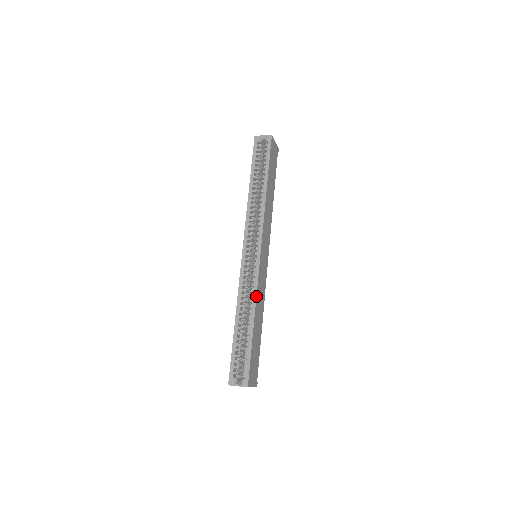
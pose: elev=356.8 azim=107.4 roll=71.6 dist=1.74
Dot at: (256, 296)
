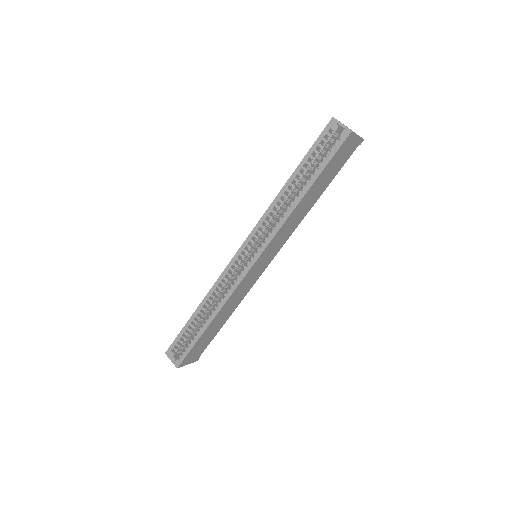
Dot at: (225, 302)
